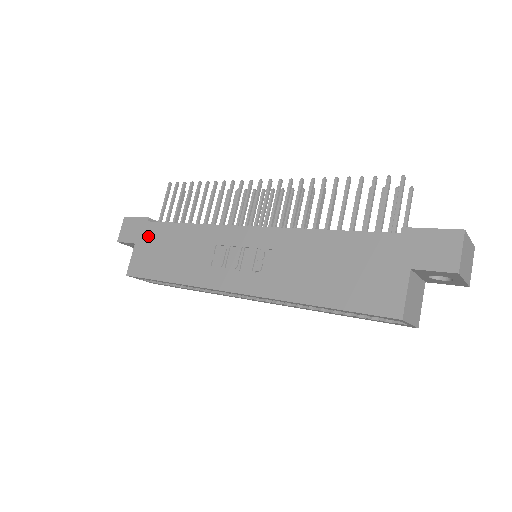
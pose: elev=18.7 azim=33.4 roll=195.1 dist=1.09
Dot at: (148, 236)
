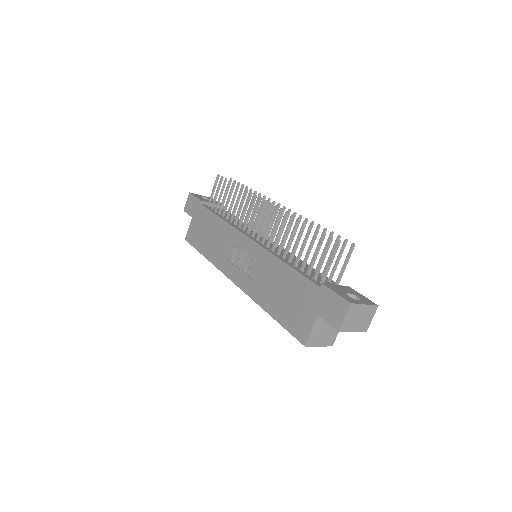
Dot at: (199, 215)
